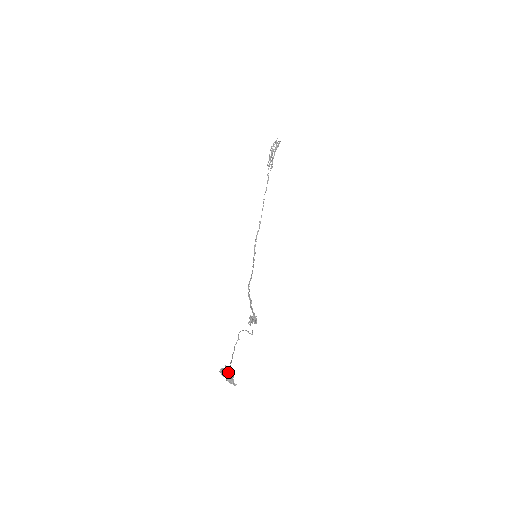
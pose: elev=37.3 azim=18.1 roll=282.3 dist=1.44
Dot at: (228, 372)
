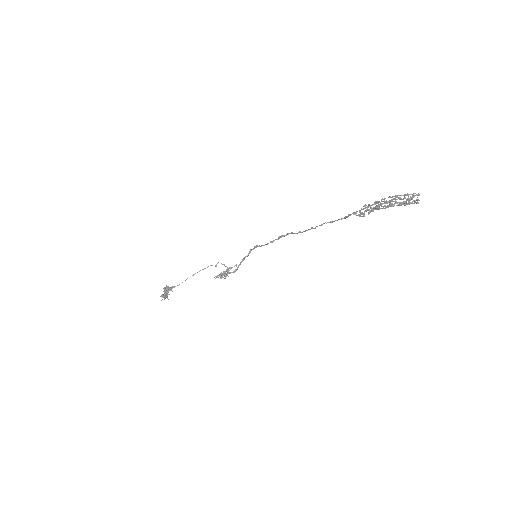
Dot at: (167, 292)
